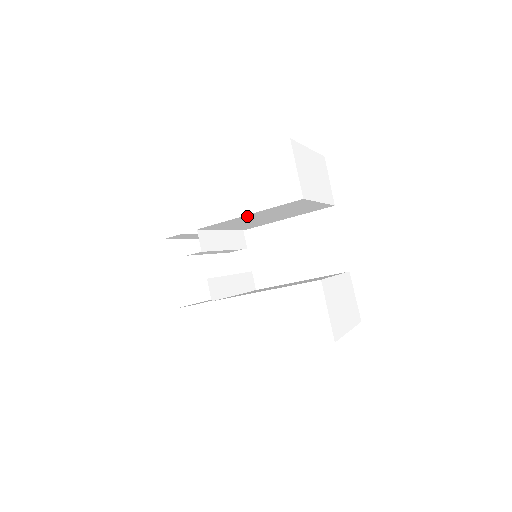
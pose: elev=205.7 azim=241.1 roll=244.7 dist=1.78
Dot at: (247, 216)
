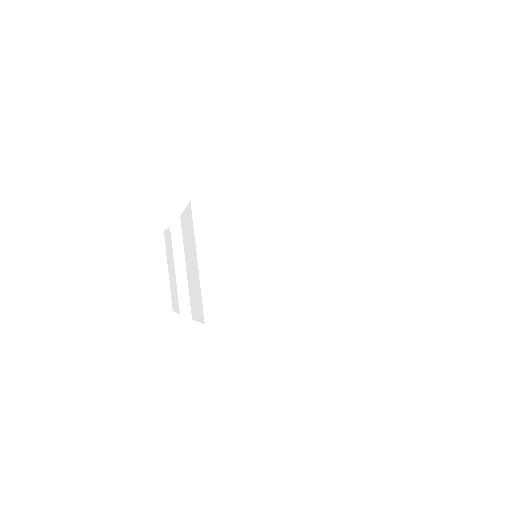
Dot at: occluded
